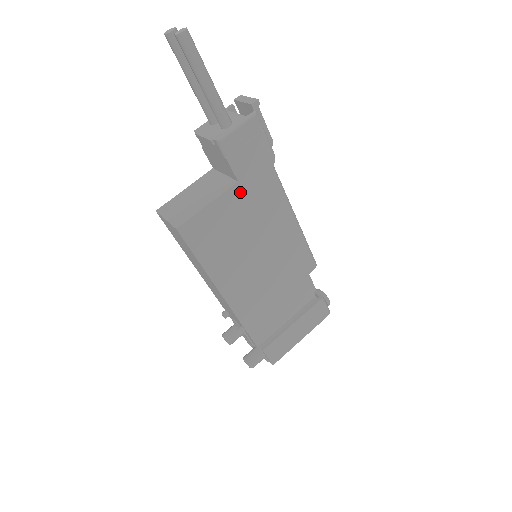
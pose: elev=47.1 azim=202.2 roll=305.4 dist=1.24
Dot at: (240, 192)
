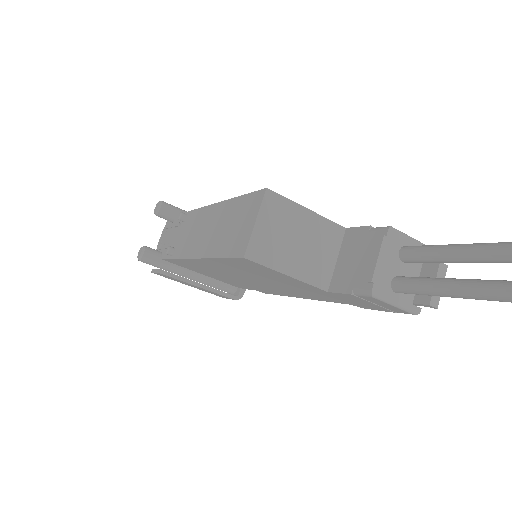
Dot at: (316, 289)
